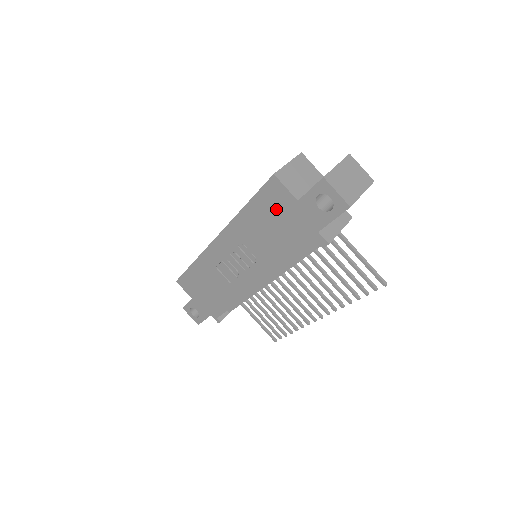
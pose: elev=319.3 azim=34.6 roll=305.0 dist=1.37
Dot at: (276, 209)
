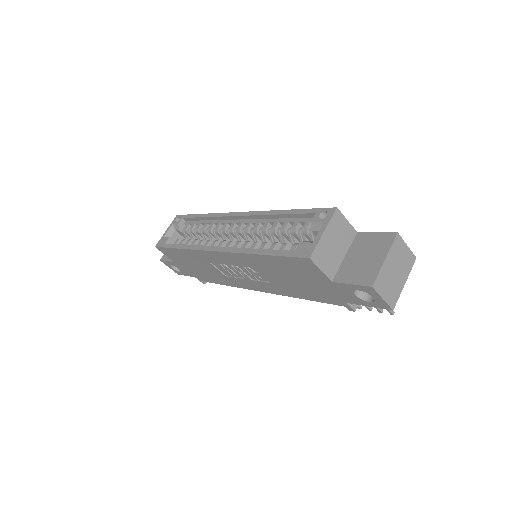
Dot at: (302, 273)
